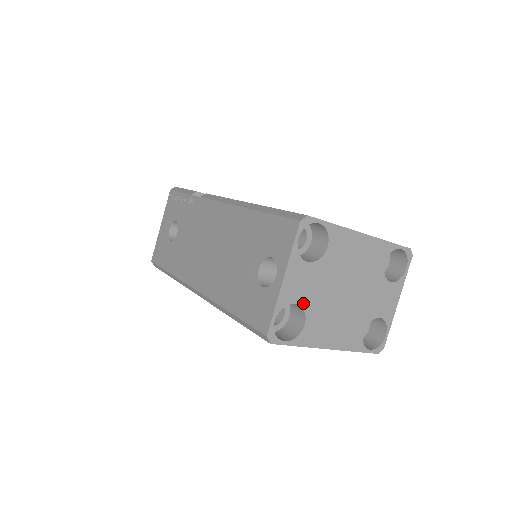
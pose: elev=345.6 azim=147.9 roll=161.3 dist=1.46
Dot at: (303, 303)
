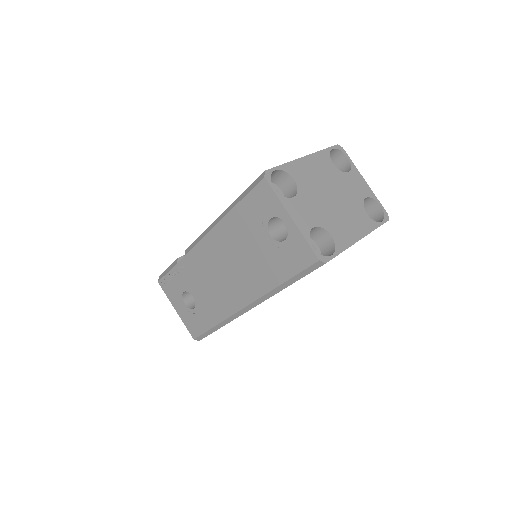
Dot at: (317, 224)
